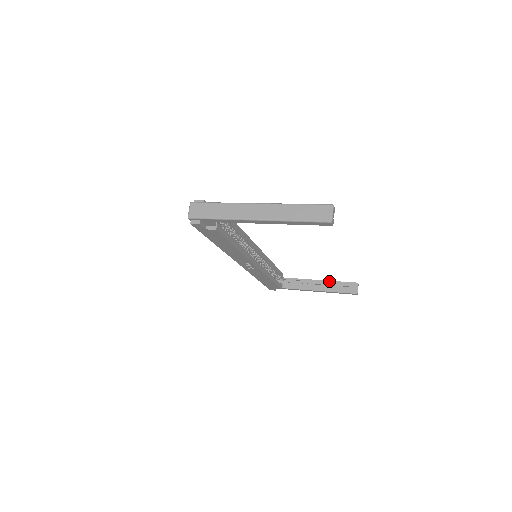
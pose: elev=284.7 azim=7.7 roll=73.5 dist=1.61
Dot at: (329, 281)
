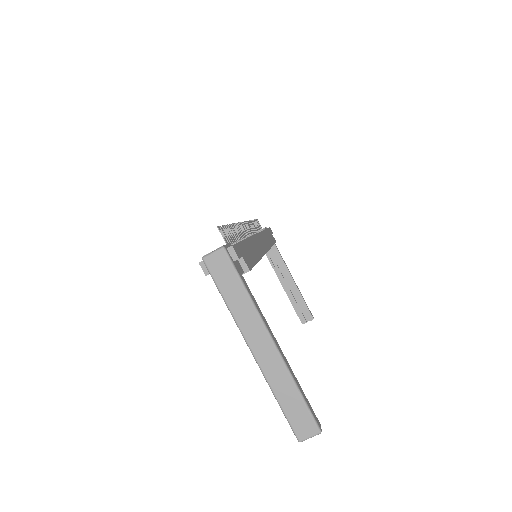
Dot at: (298, 291)
